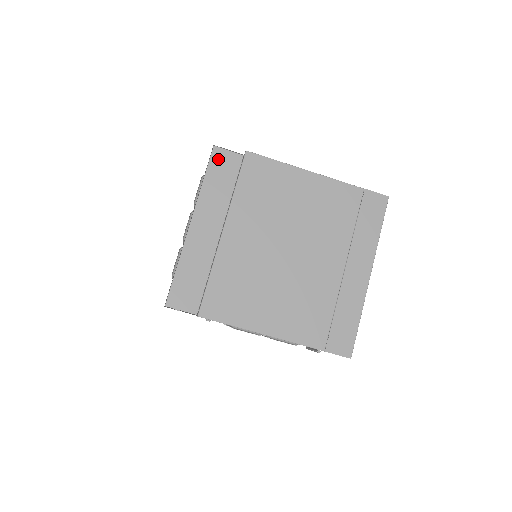
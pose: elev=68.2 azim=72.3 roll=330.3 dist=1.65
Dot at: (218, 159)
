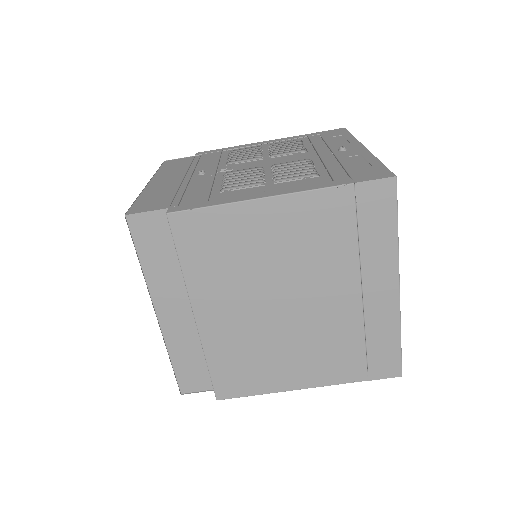
Dot at: (141, 229)
